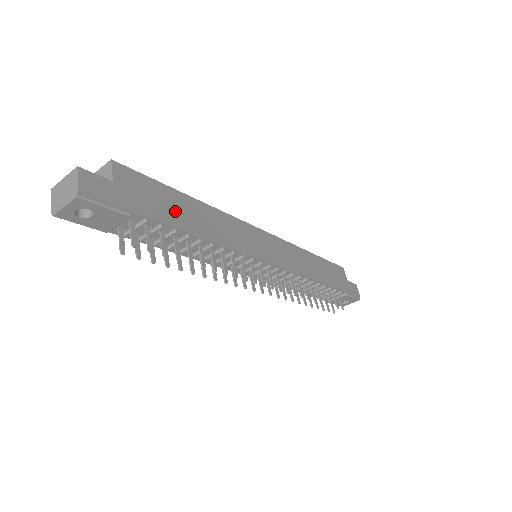
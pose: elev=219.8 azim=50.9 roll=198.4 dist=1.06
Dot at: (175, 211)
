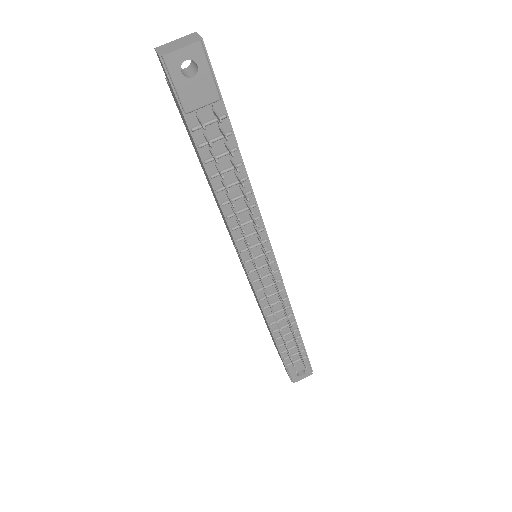
Dot at: occluded
